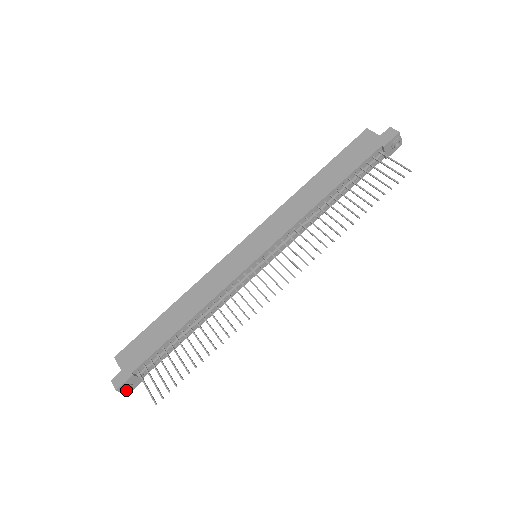
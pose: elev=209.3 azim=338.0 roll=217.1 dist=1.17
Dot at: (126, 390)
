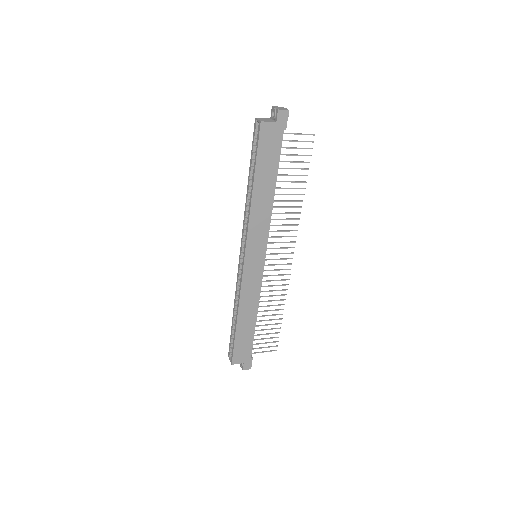
Dot at: occluded
